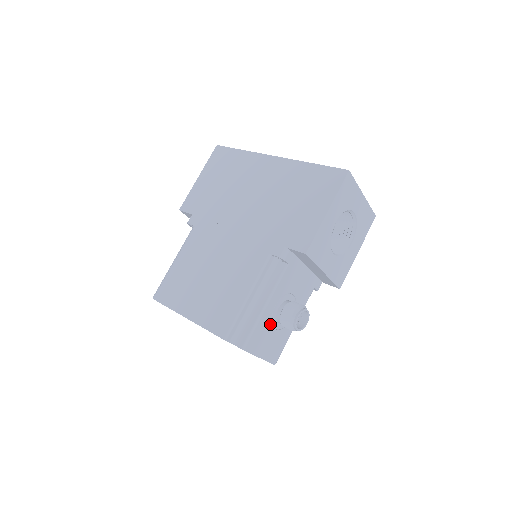
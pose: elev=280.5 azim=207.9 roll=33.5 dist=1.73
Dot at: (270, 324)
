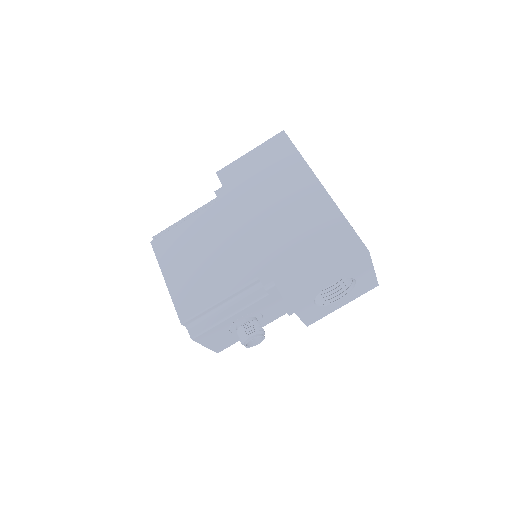
Dot at: (227, 328)
